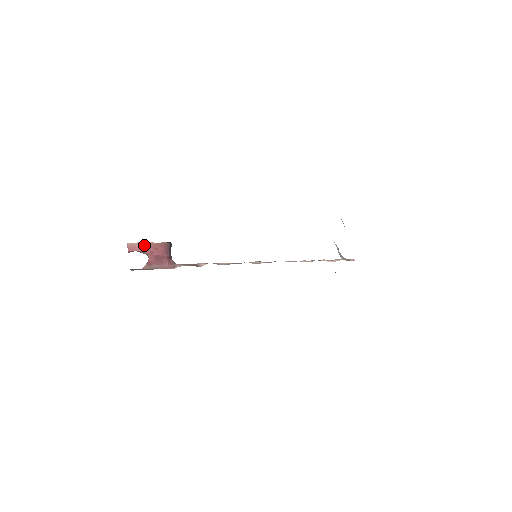
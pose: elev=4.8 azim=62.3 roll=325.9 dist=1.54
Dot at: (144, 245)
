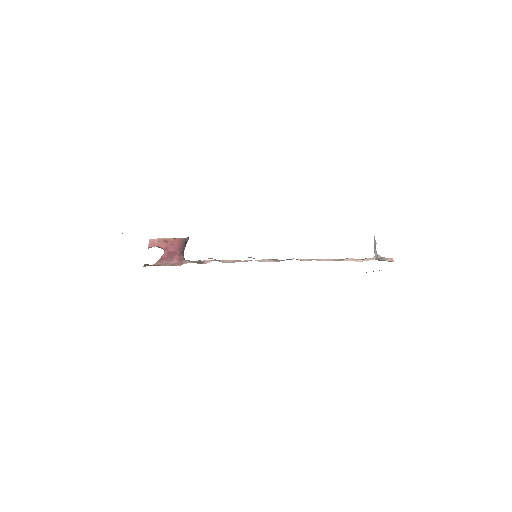
Dot at: (163, 241)
